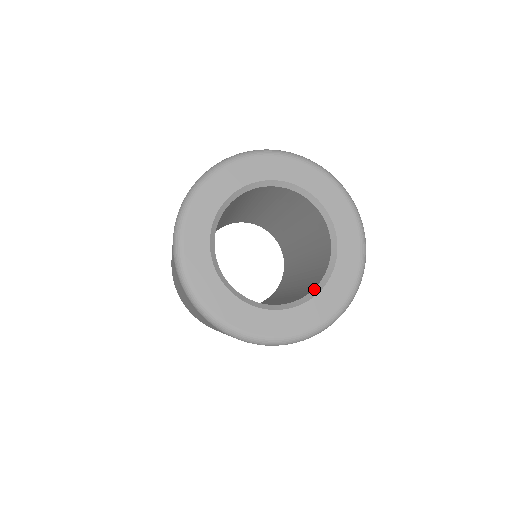
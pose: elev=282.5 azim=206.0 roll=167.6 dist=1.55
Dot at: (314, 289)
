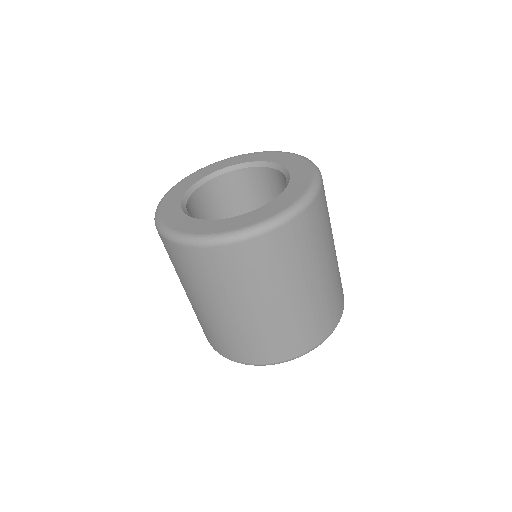
Dot at: occluded
